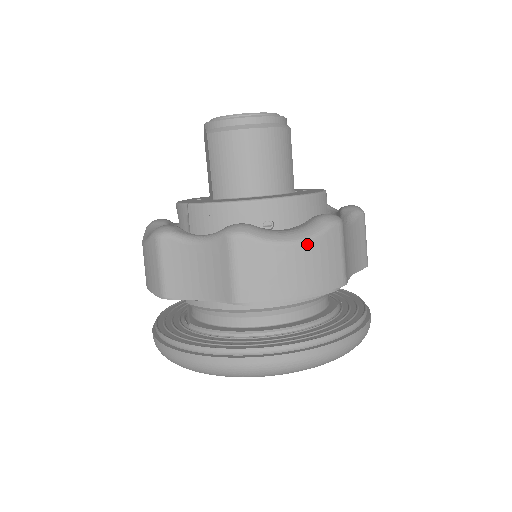
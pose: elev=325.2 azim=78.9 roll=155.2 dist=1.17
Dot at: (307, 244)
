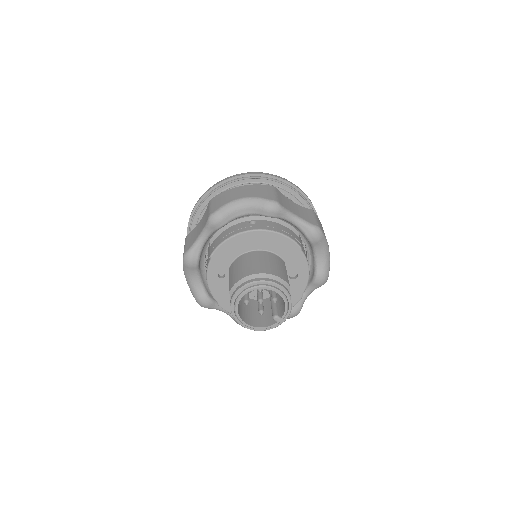
Dot at: occluded
